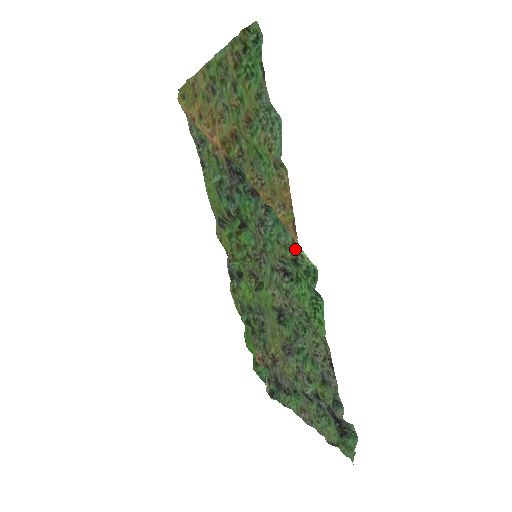
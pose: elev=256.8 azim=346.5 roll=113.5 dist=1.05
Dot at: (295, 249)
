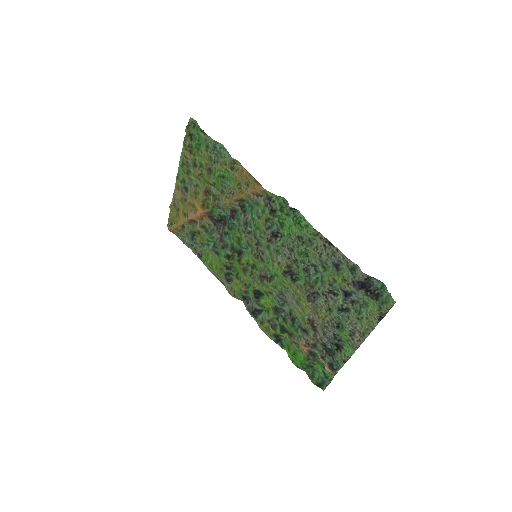
Dot at: (268, 203)
